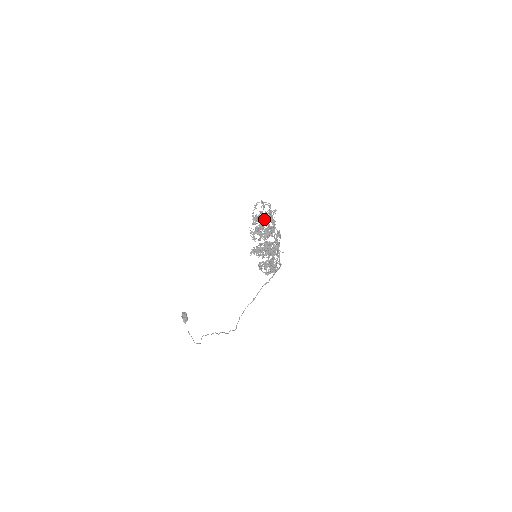
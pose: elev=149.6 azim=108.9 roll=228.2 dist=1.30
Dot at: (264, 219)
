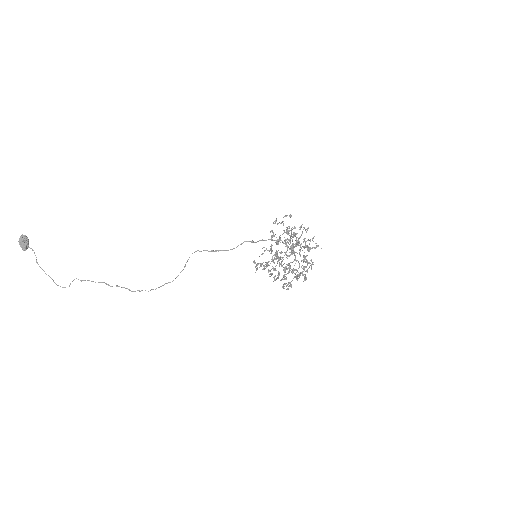
Dot at: (287, 232)
